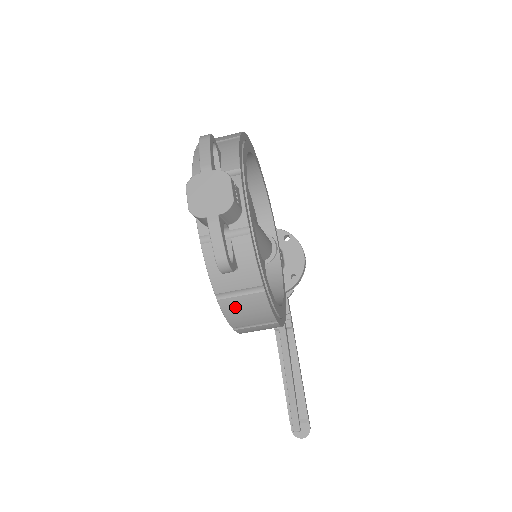
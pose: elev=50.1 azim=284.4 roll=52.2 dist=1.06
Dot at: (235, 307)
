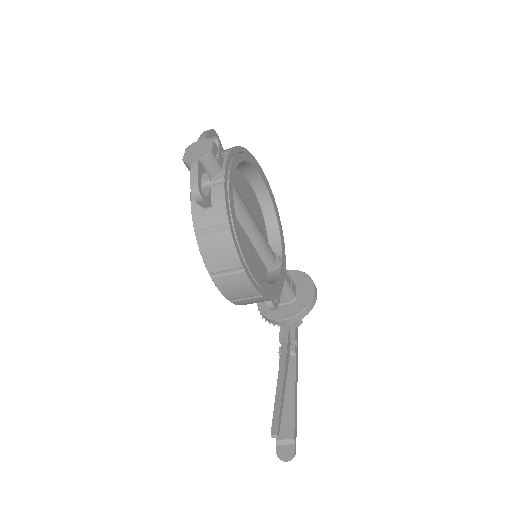
Dot at: (209, 245)
